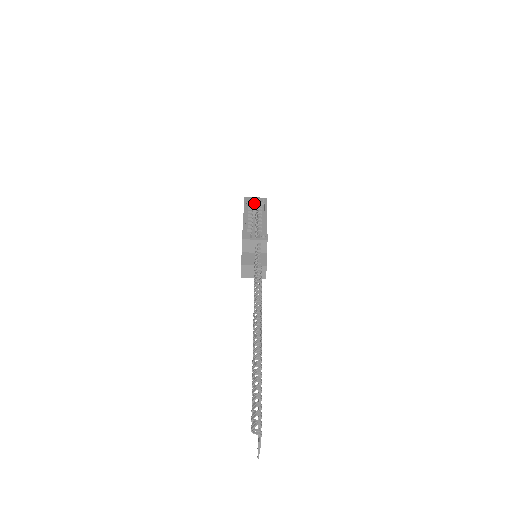
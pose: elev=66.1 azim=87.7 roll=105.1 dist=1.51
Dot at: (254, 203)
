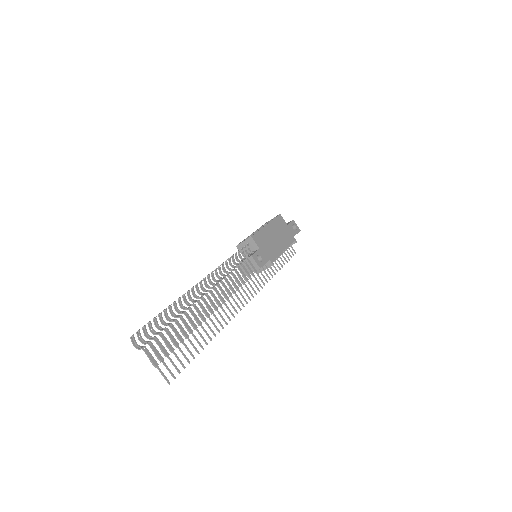
Dot at: occluded
